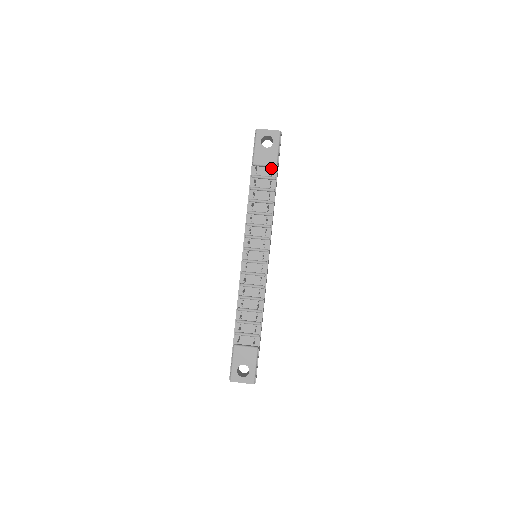
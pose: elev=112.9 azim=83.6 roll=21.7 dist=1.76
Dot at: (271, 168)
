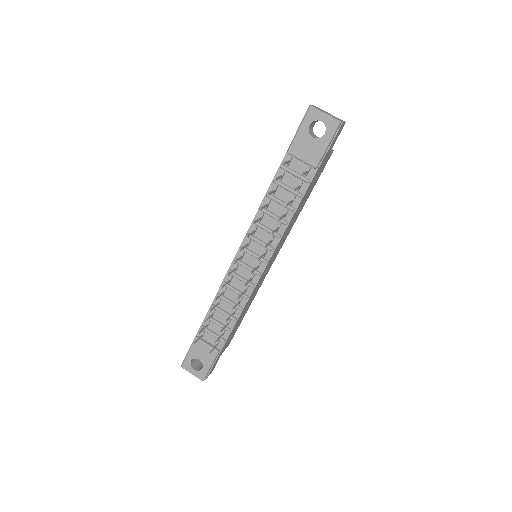
Dot at: (301, 174)
